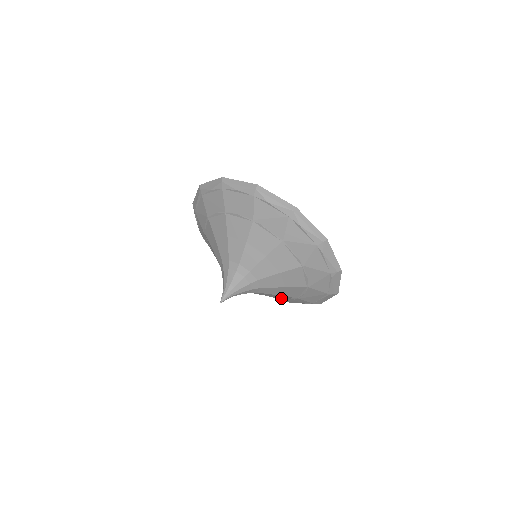
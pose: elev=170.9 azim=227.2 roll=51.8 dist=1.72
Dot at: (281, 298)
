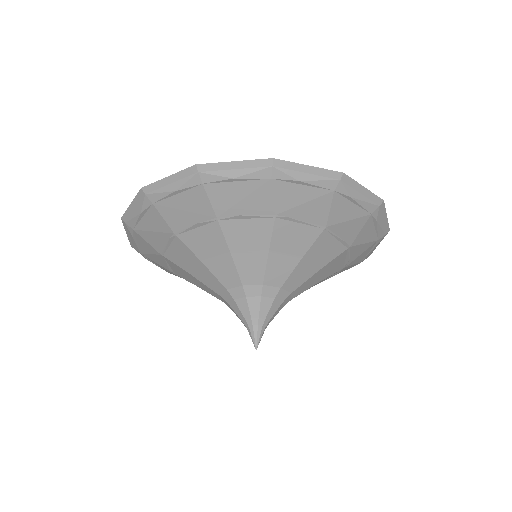
Dot at: occluded
